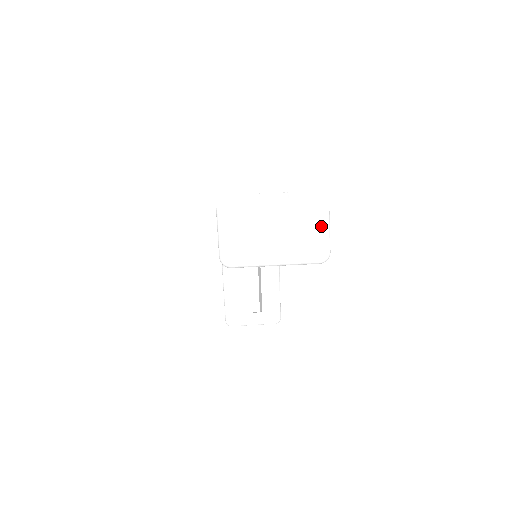
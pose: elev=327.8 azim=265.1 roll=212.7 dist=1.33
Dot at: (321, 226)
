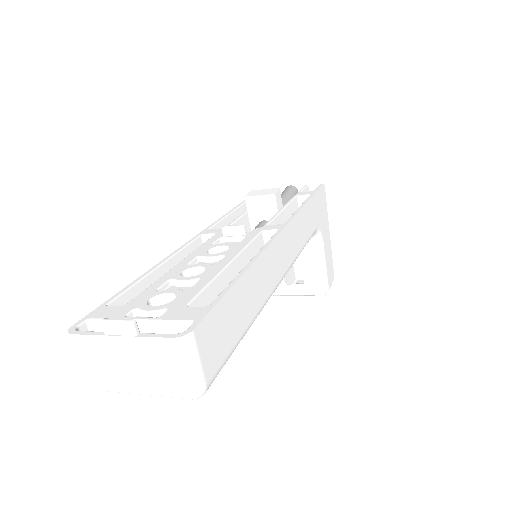
Dot at: (179, 365)
